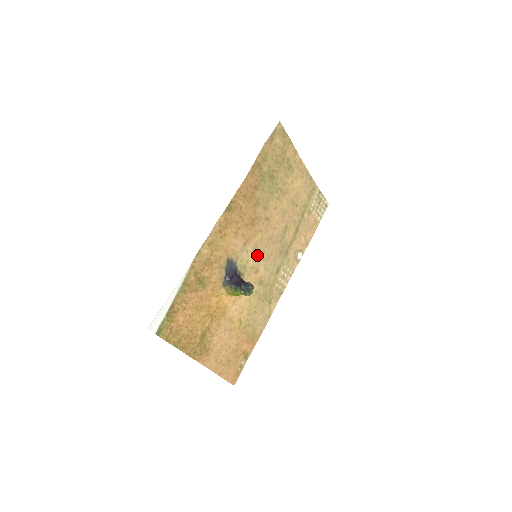
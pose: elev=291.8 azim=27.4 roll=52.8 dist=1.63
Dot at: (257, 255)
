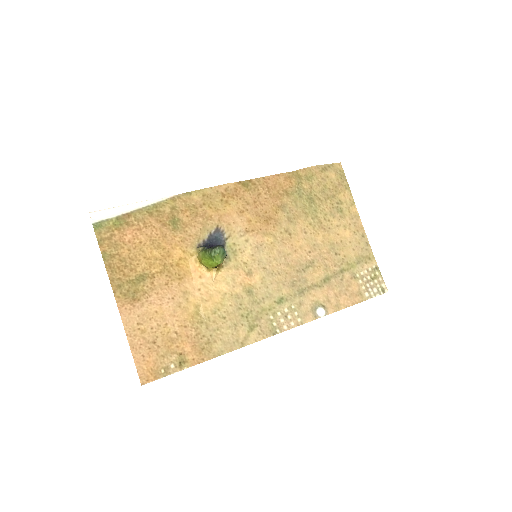
Dot at: (258, 257)
